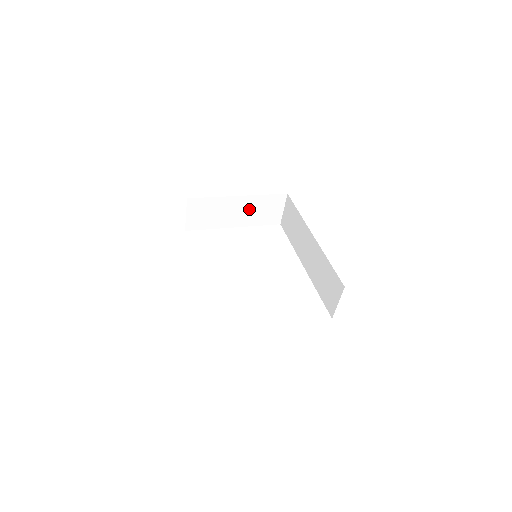
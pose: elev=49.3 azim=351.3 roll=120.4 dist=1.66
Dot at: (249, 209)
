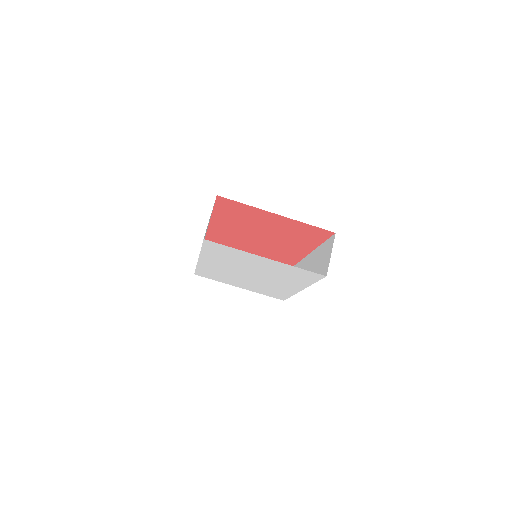
Dot at: occluded
